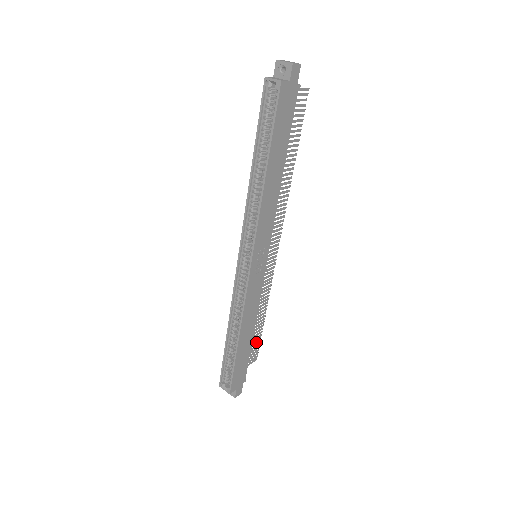
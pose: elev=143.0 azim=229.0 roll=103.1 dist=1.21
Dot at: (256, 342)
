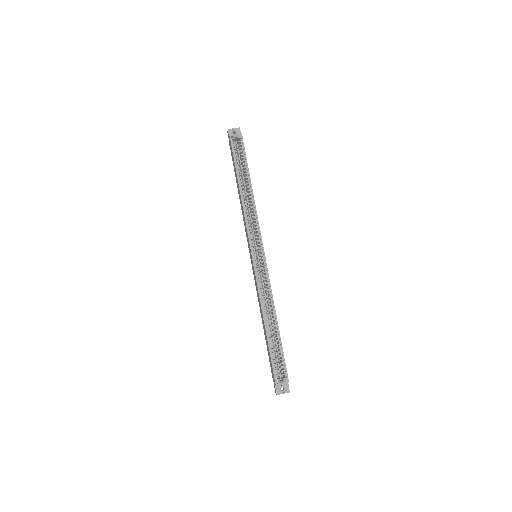
Dot at: occluded
